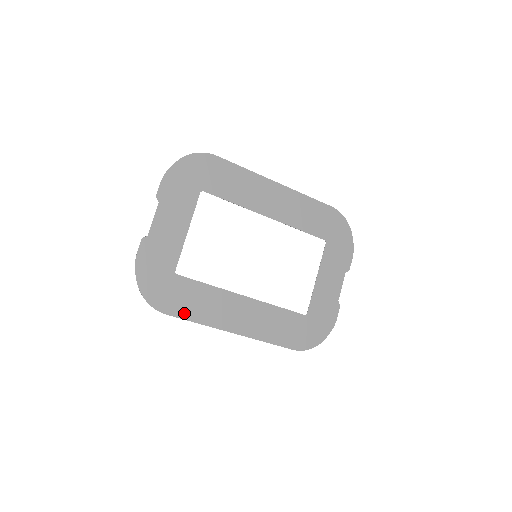
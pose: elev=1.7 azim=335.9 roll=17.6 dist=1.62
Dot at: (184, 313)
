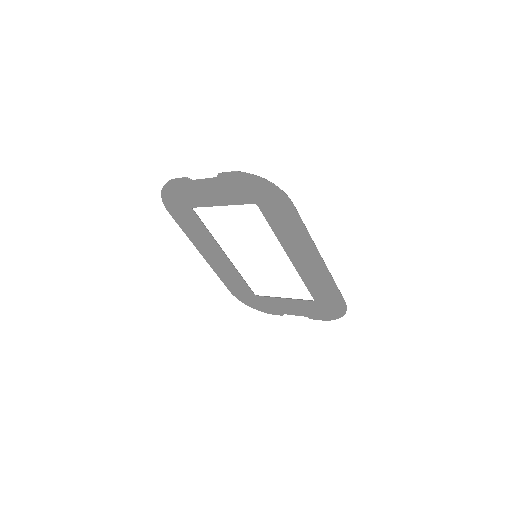
Dot at: (180, 222)
